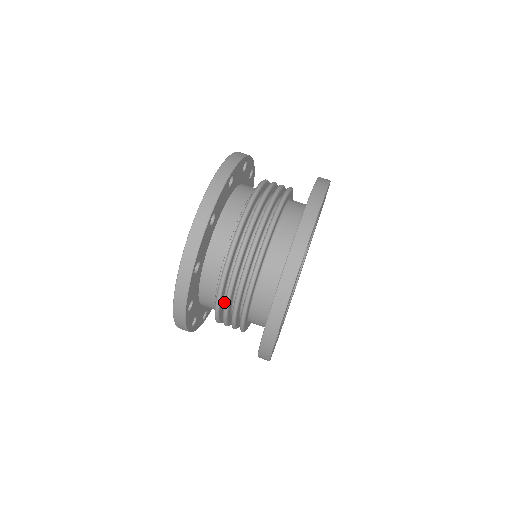
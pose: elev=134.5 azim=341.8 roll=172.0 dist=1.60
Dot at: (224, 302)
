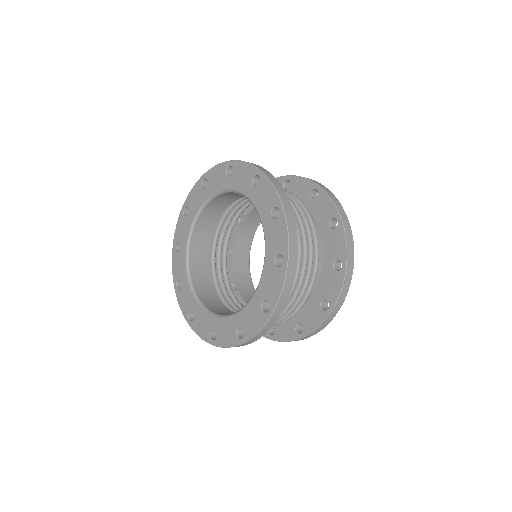
Dot at: occluded
